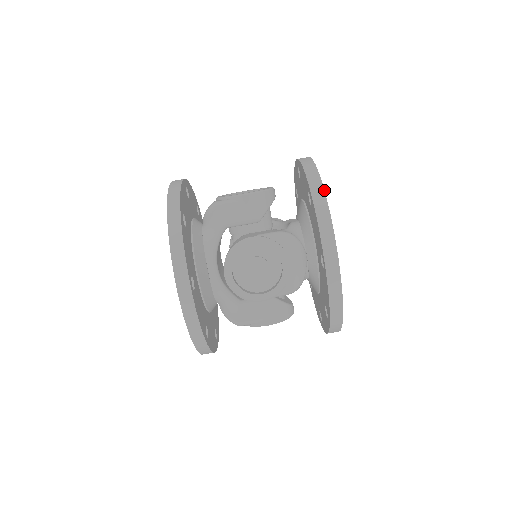
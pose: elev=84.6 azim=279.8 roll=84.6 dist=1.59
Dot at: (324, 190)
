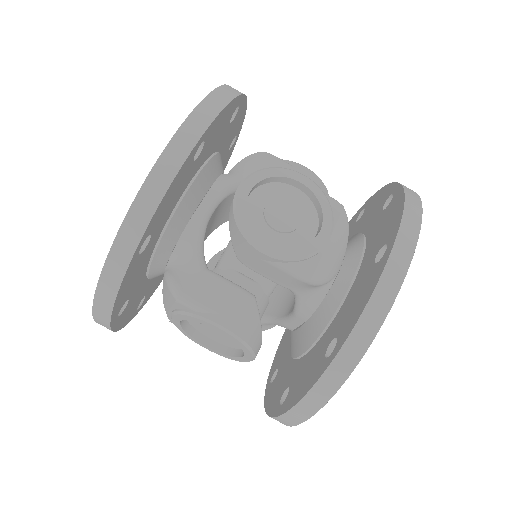
Dot at: occluded
